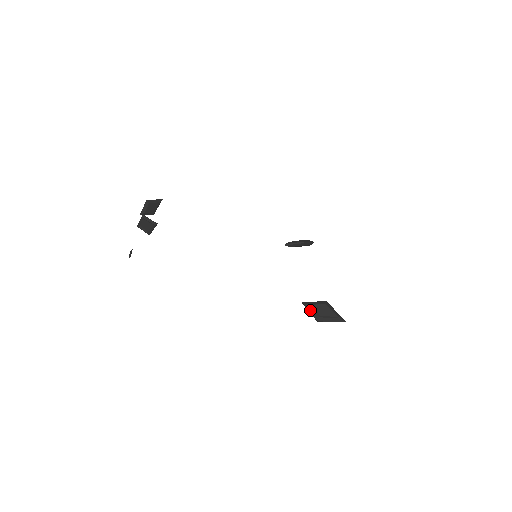
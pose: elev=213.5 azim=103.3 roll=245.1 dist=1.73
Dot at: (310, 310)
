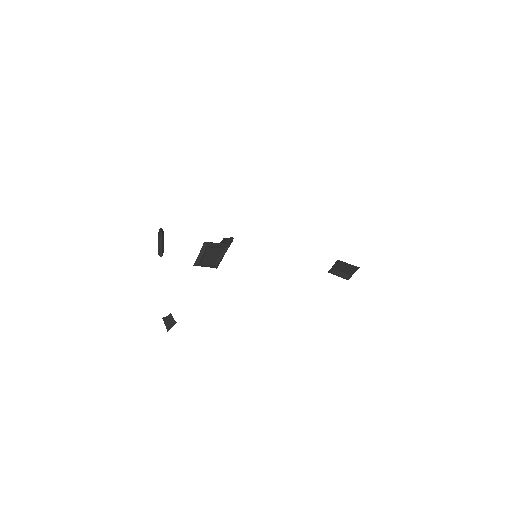
Dot at: (339, 273)
